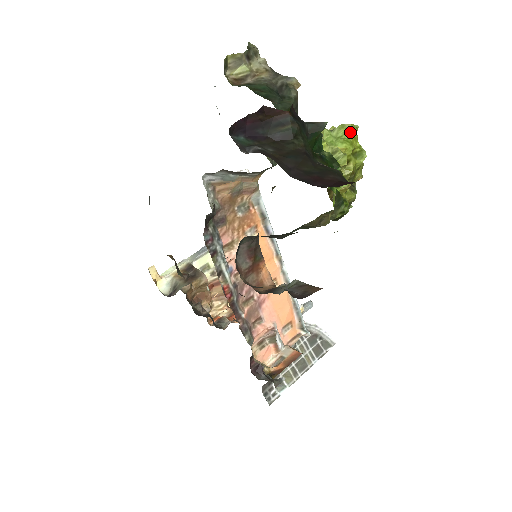
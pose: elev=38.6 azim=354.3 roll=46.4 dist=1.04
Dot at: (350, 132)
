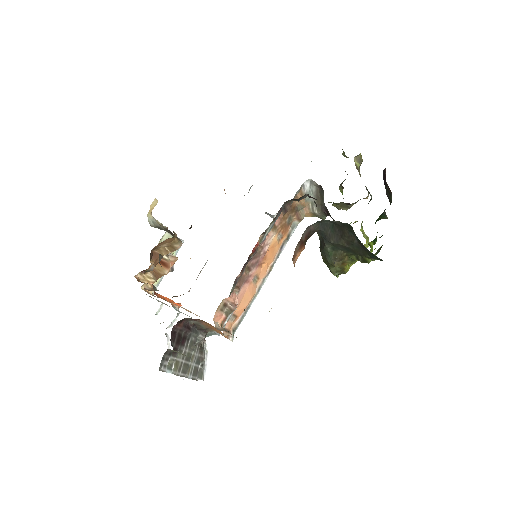
Dot at: occluded
